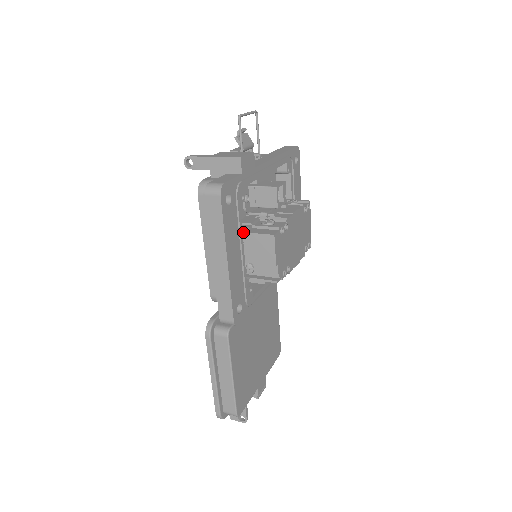
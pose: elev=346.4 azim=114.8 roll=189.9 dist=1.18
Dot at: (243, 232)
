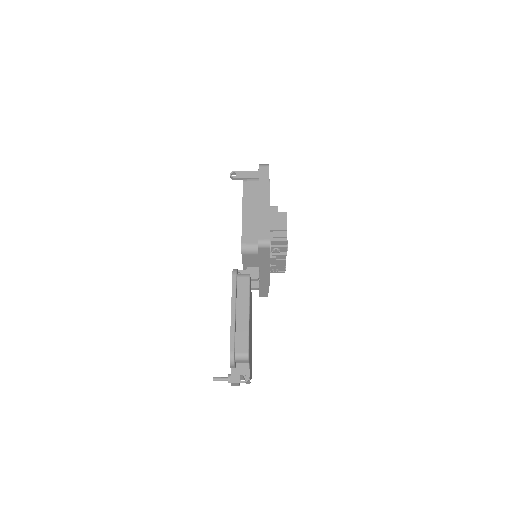
Dot at: occluded
